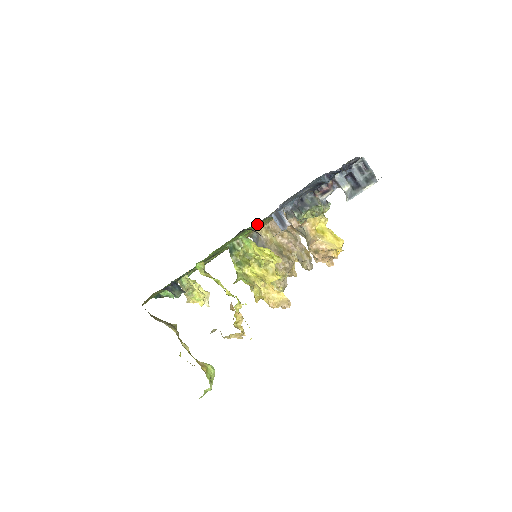
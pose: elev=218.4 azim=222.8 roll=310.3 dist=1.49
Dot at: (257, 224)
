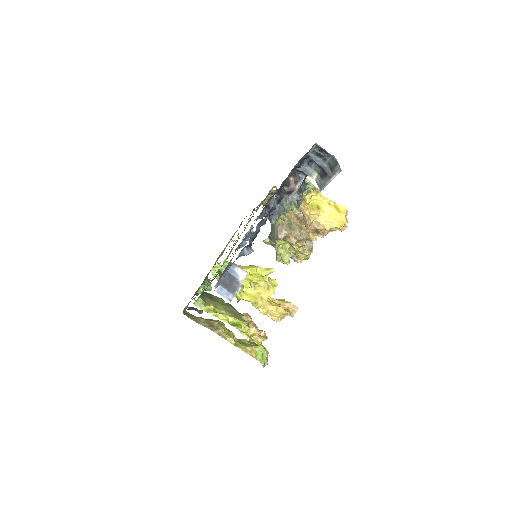
Dot at: (235, 244)
